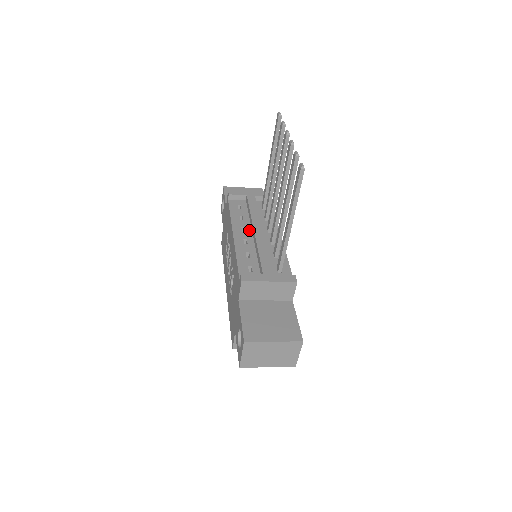
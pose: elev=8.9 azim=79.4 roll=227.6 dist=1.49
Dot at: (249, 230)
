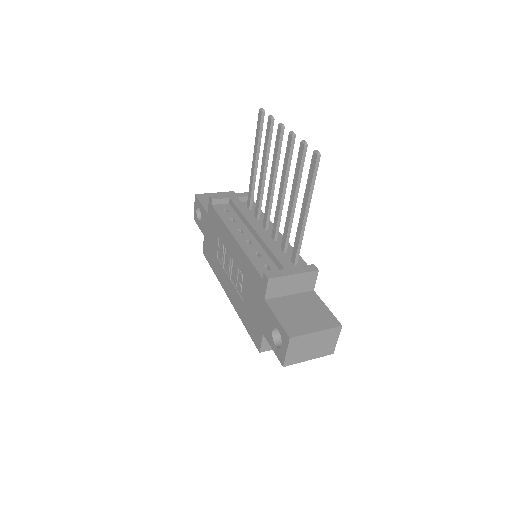
Dot at: (247, 231)
